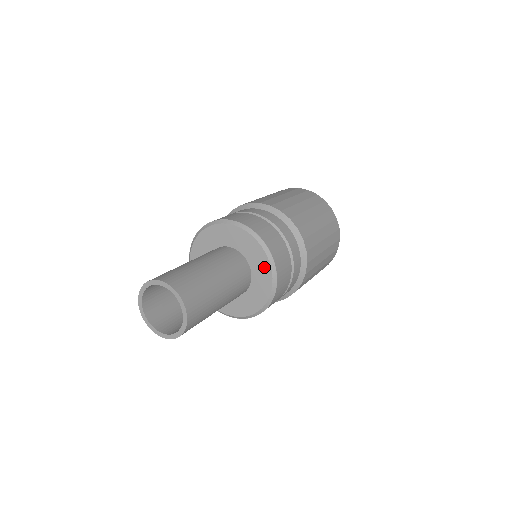
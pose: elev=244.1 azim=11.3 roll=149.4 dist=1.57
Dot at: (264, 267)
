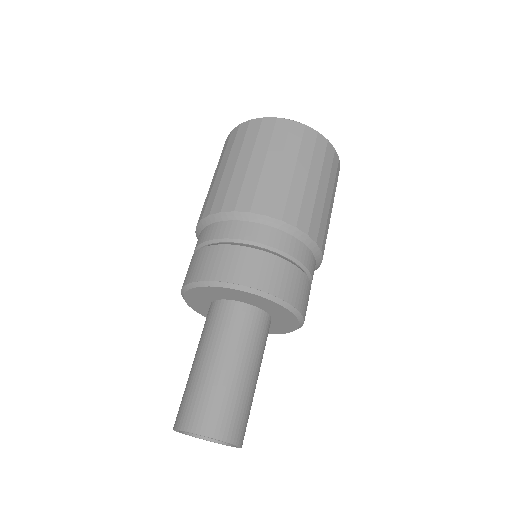
Dot at: (282, 311)
